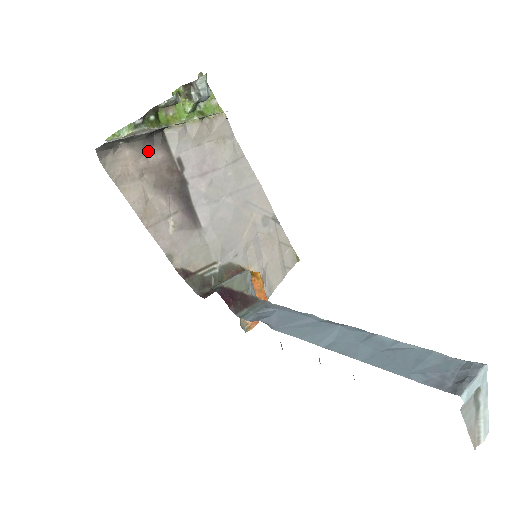
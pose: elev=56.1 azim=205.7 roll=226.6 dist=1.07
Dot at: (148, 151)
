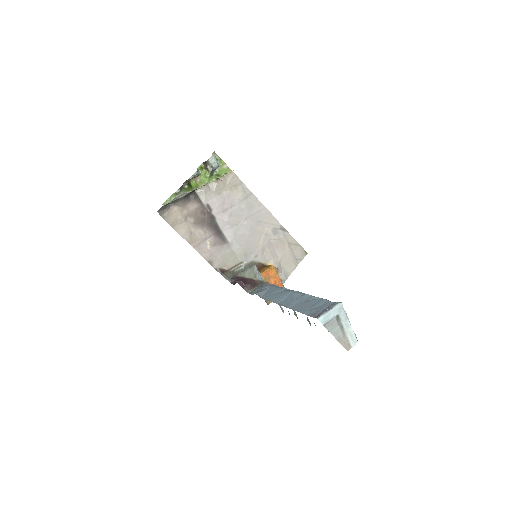
Dot at: (188, 205)
